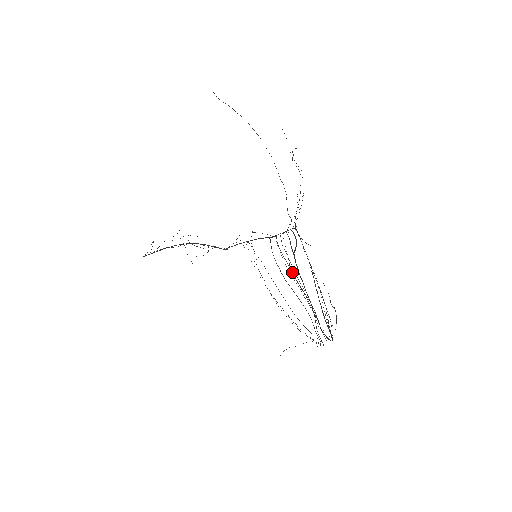
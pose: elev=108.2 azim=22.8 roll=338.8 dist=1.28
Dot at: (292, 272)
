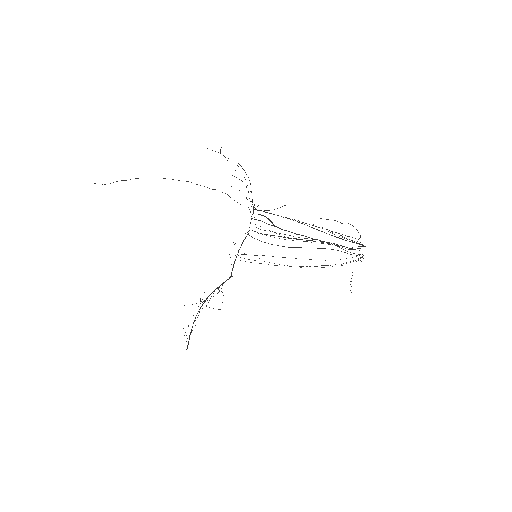
Dot at: (289, 238)
